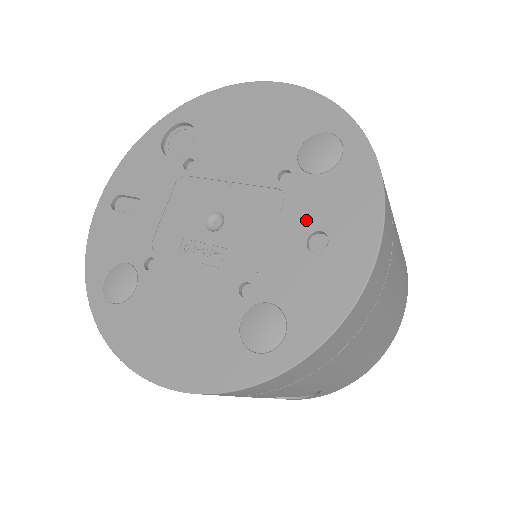
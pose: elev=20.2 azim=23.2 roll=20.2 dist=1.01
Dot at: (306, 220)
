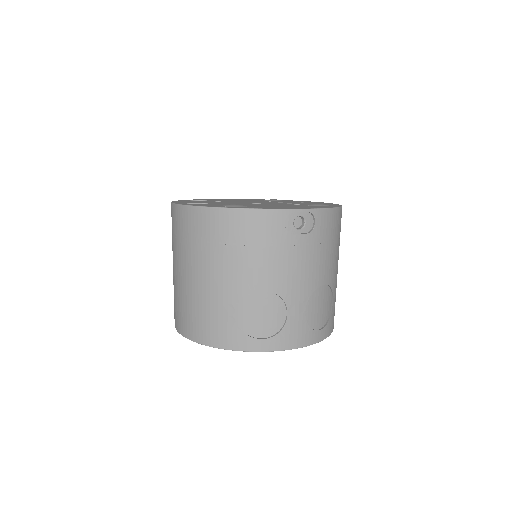
Dot at: (293, 202)
